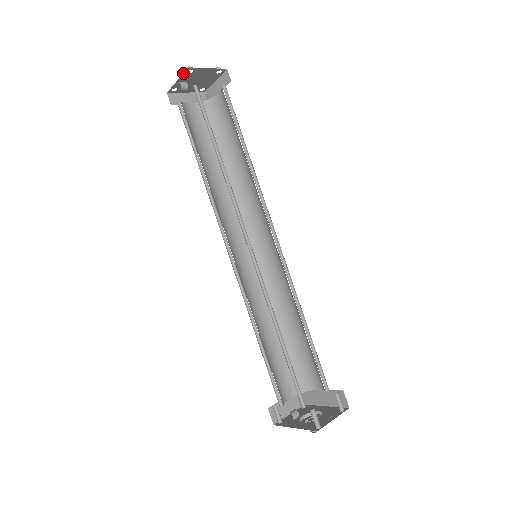
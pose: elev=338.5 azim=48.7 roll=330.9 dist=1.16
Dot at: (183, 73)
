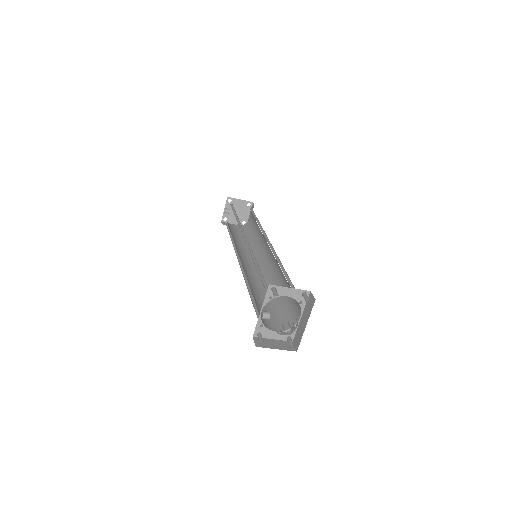
Dot at: (226, 202)
